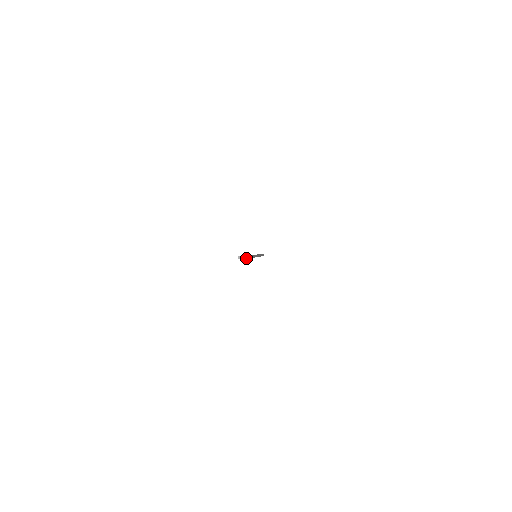
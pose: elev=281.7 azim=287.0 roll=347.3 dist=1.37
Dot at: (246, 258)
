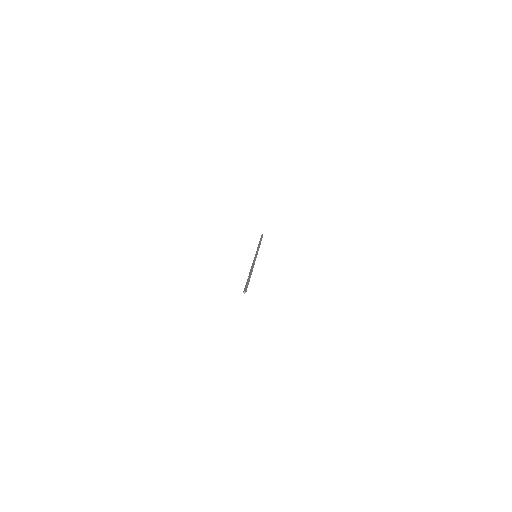
Dot at: occluded
